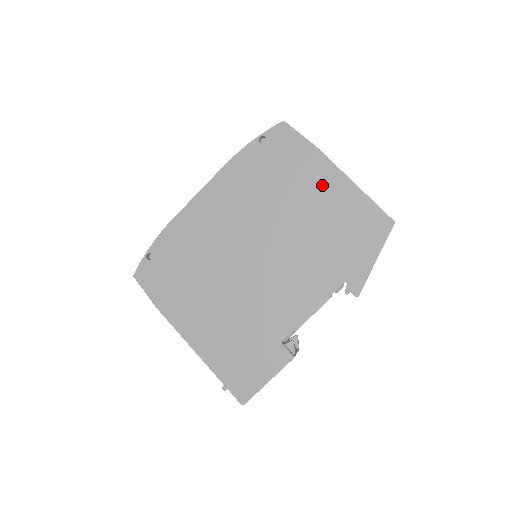
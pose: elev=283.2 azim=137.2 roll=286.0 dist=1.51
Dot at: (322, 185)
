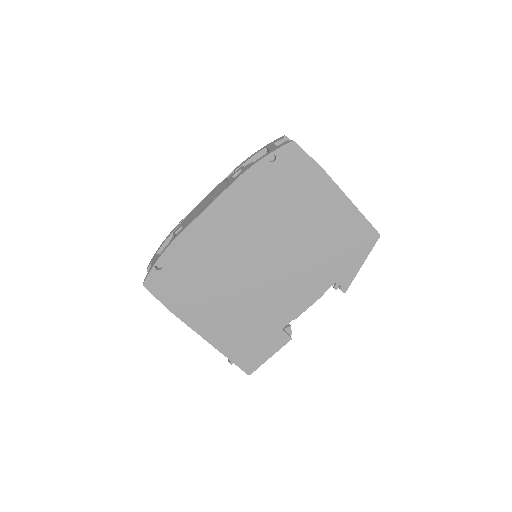
Dot at: (325, 204)
